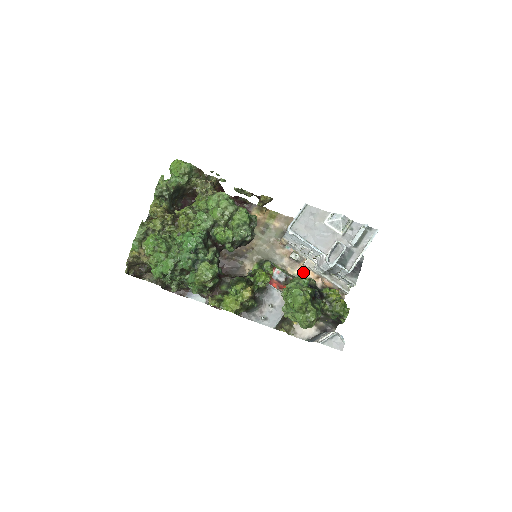
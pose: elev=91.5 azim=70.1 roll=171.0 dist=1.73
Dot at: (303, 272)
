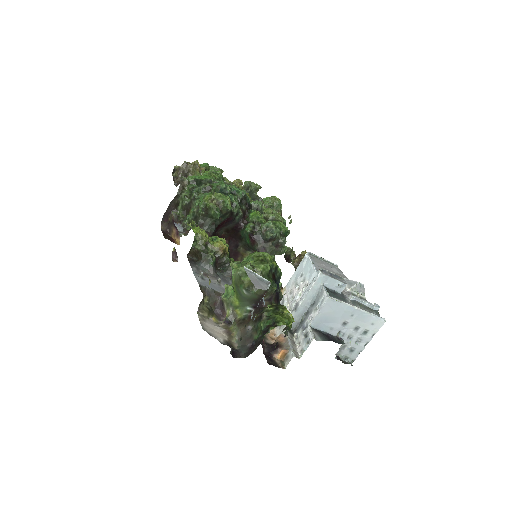
Dot at: occluded
